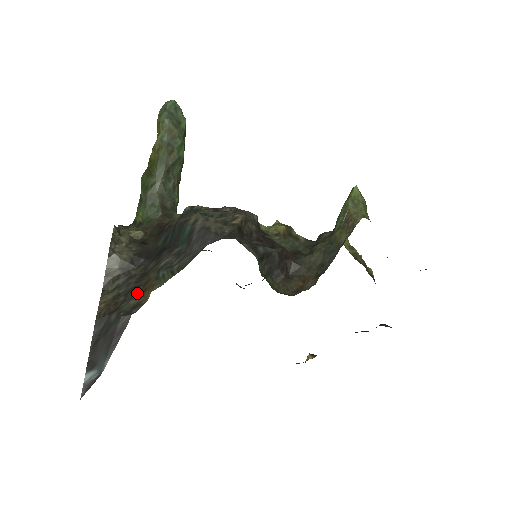
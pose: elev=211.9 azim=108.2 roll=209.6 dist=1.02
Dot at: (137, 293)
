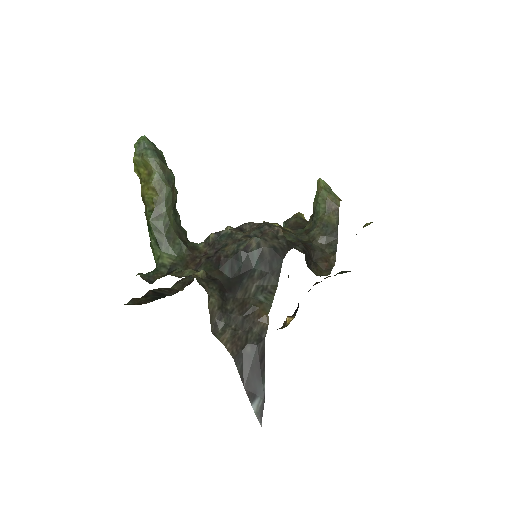
Dot at: (253, 321)
